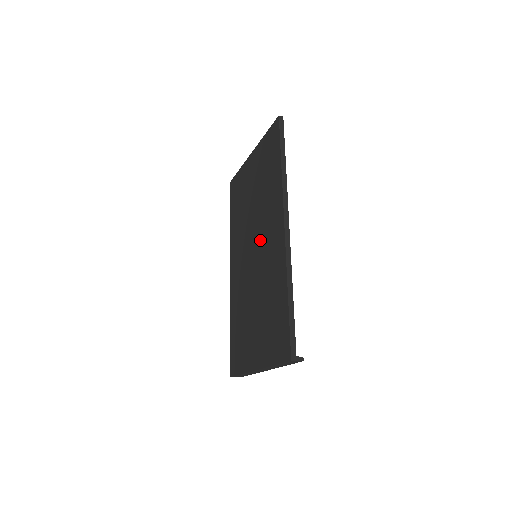
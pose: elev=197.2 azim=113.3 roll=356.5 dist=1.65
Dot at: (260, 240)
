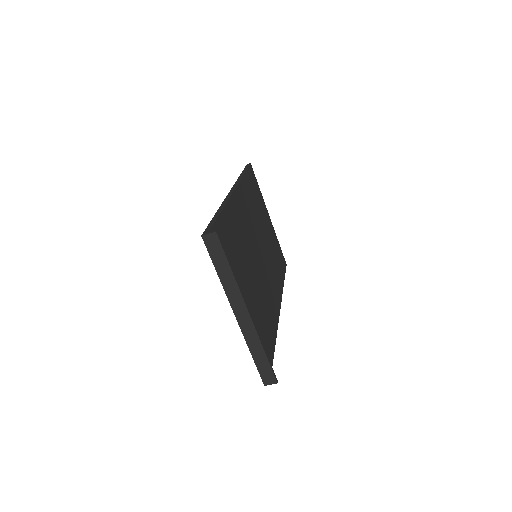
Dot at: occluded
